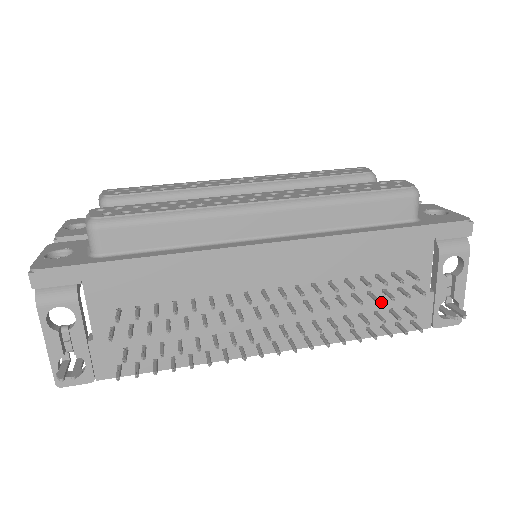
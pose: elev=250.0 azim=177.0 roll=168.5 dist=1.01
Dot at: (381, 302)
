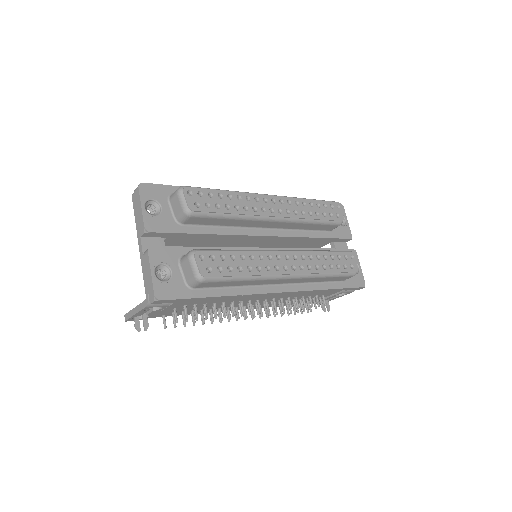
Dot at: occluded
